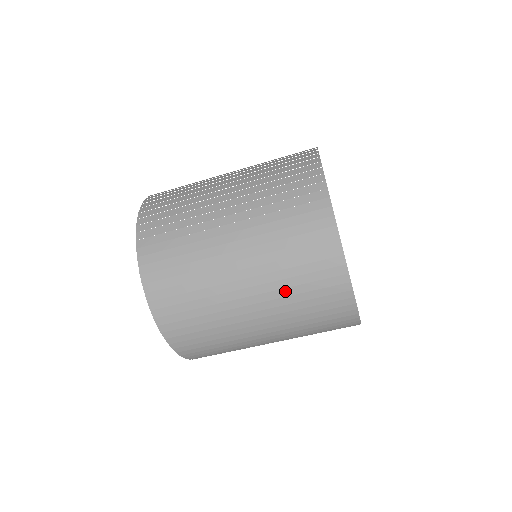
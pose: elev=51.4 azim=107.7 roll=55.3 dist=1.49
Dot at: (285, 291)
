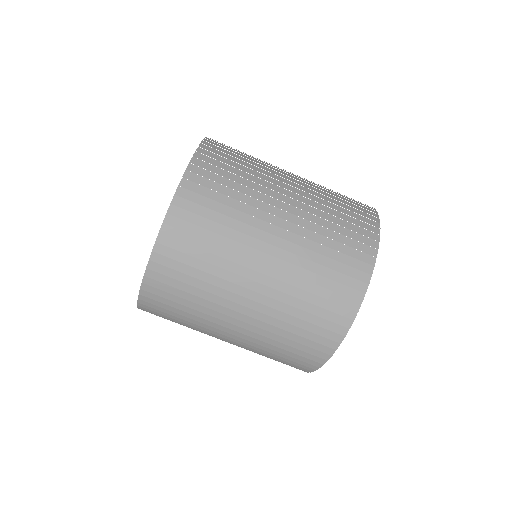
Dot at: (321, 221)
